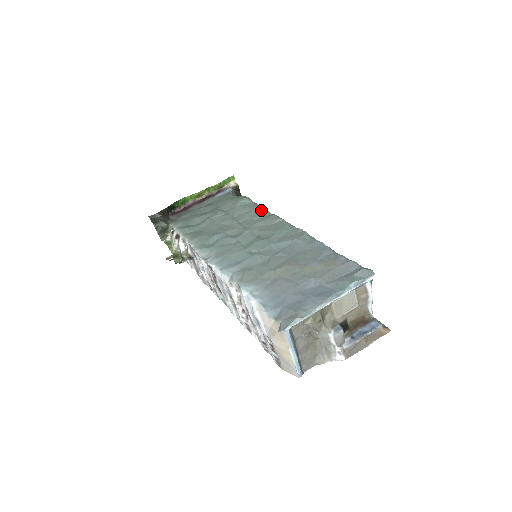
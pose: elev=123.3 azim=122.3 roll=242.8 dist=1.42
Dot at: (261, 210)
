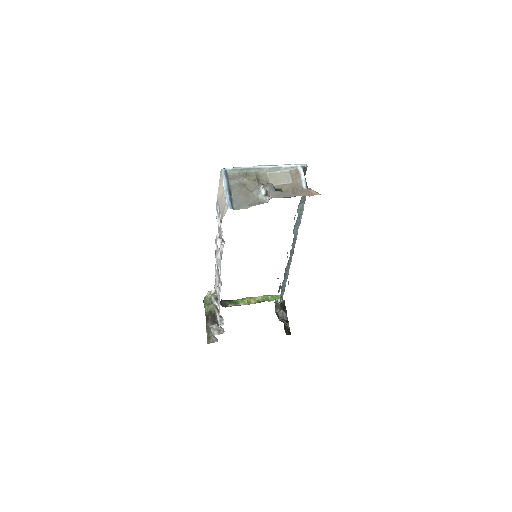
Dot at: occluded
